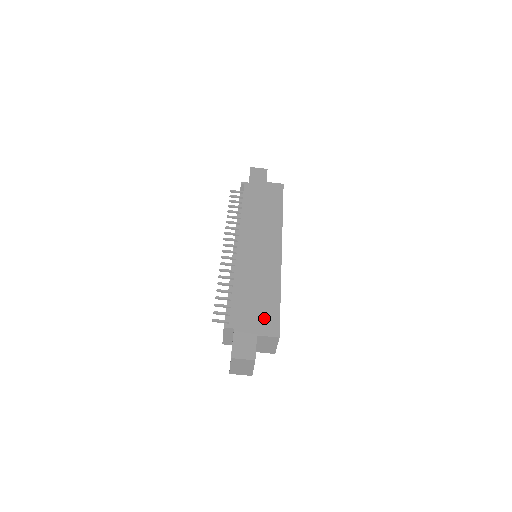
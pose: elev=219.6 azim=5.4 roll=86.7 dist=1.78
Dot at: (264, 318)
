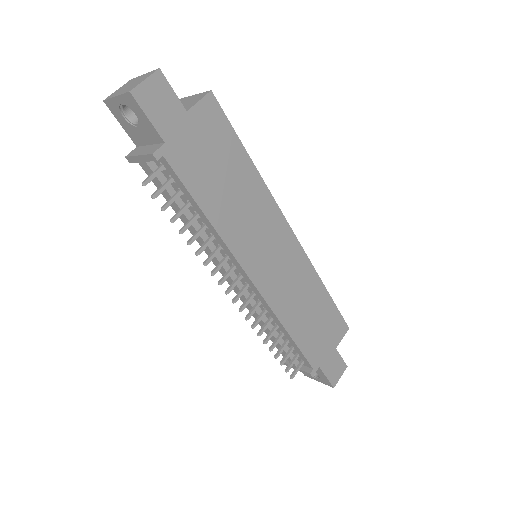
Dot at: (331, 328)
